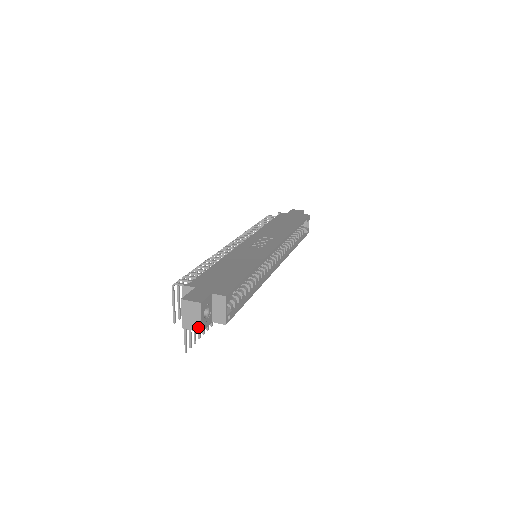
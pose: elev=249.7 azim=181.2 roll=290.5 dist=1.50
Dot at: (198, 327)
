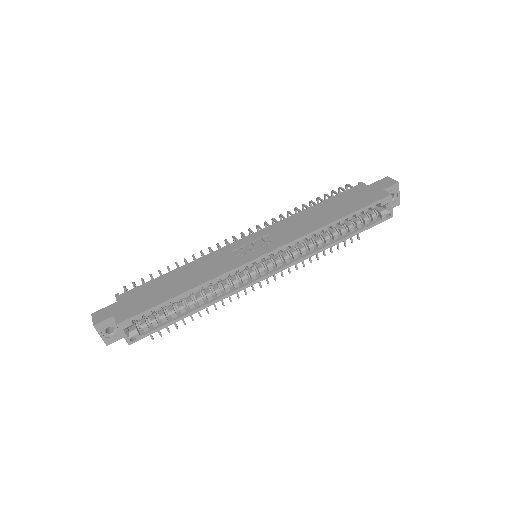
Dot at: (104, 340)
